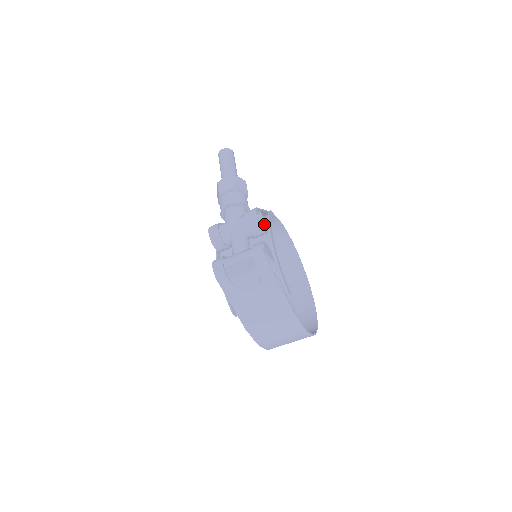
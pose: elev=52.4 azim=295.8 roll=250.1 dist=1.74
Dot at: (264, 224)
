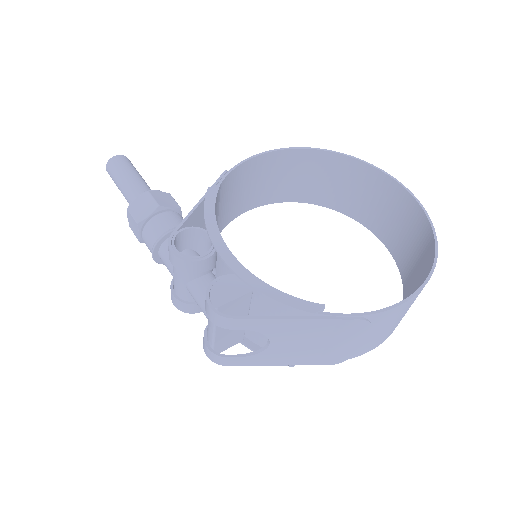
Dot at: (206, 235)
